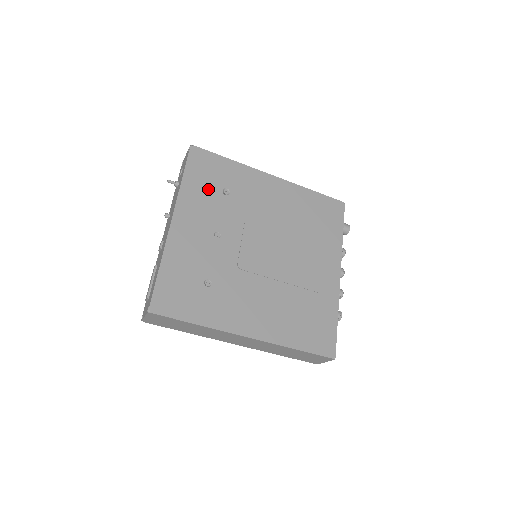
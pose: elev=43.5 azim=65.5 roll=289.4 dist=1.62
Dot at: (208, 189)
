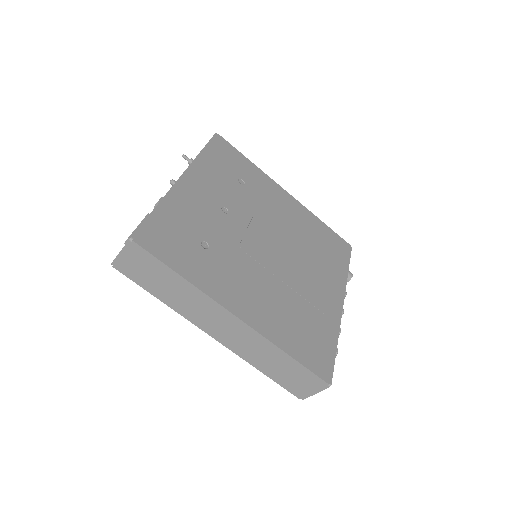
Dot at: (224, 171)
